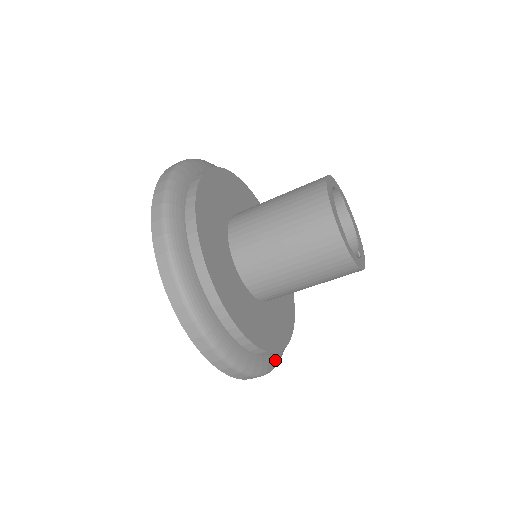
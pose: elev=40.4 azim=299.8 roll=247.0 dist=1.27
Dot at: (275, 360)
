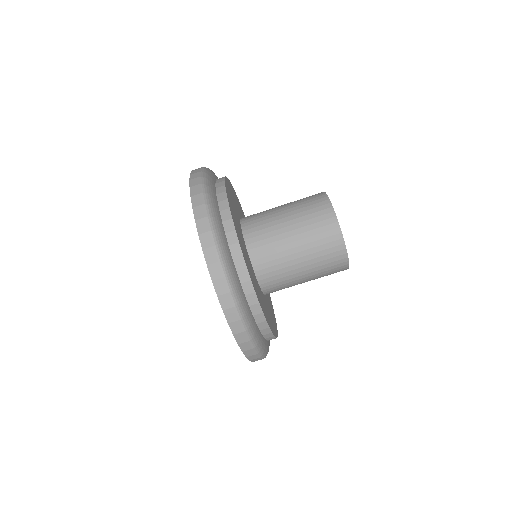
Dot at: (260, 340)
